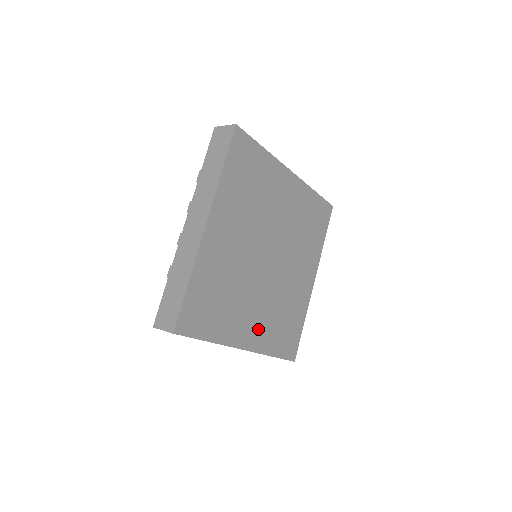
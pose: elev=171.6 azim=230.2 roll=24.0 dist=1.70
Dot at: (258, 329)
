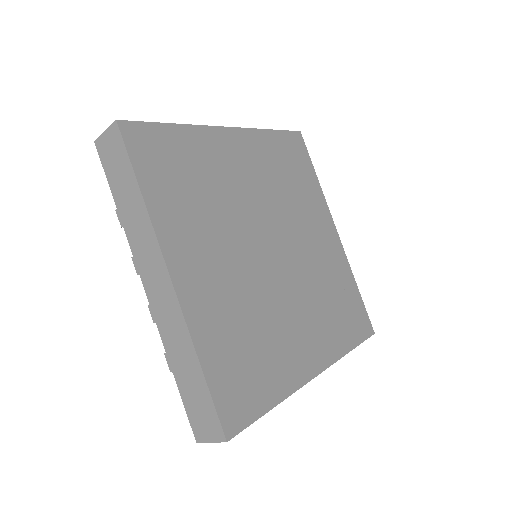
Dot at: (316, 338)
